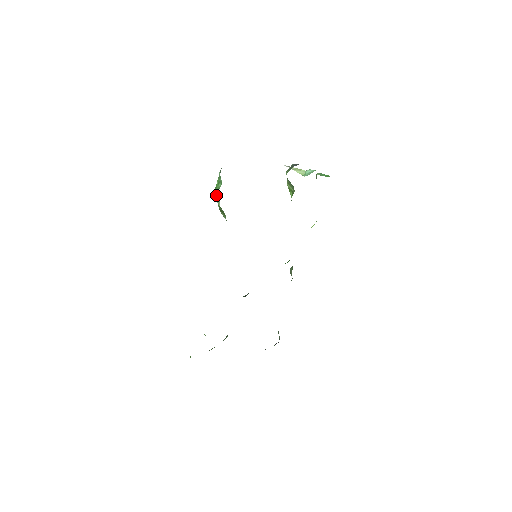
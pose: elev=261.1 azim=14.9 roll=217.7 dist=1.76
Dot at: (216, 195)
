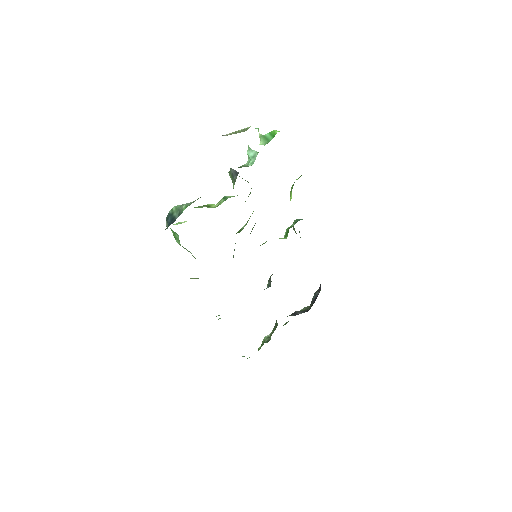
Dot at: occluded
